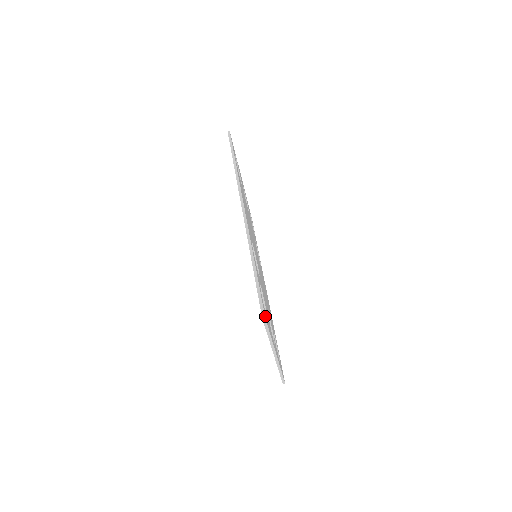
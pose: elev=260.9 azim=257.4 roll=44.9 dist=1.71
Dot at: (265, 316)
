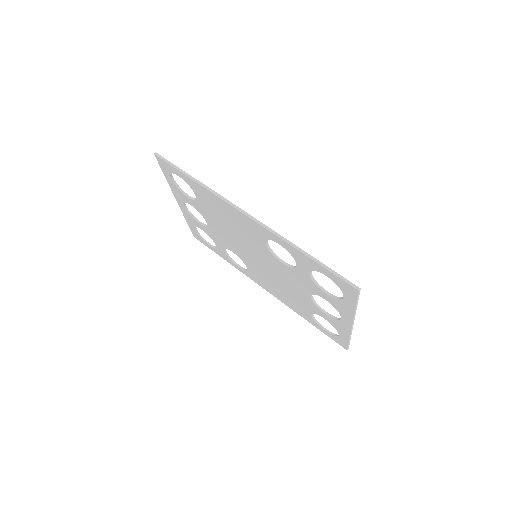
Dot at: (355, 289)
